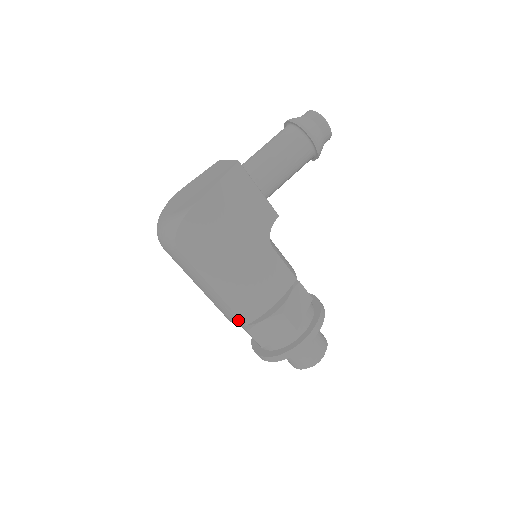
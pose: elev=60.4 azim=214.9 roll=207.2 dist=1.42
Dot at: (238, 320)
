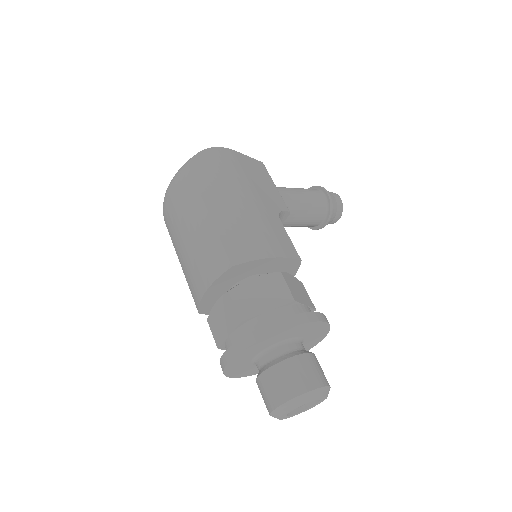
Dot at: (224, 261)
